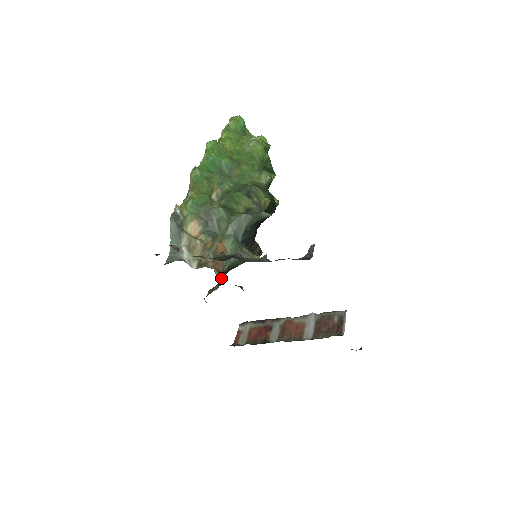
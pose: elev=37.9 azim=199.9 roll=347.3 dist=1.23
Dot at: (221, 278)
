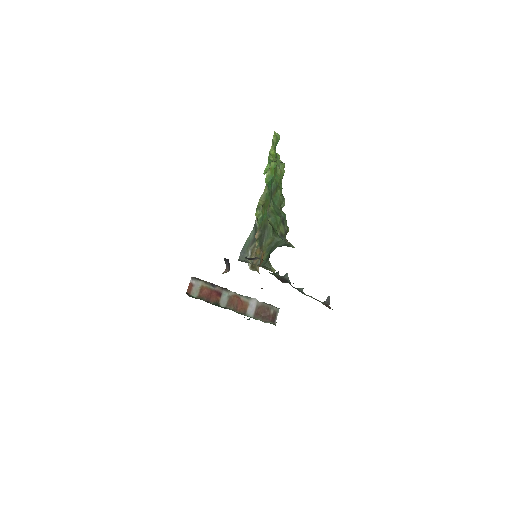
Dot at: occluded
